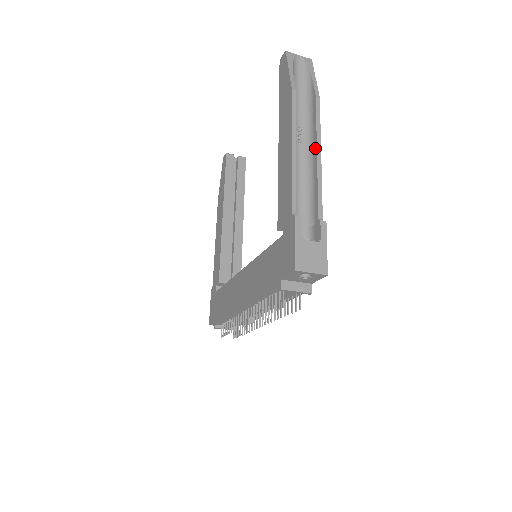
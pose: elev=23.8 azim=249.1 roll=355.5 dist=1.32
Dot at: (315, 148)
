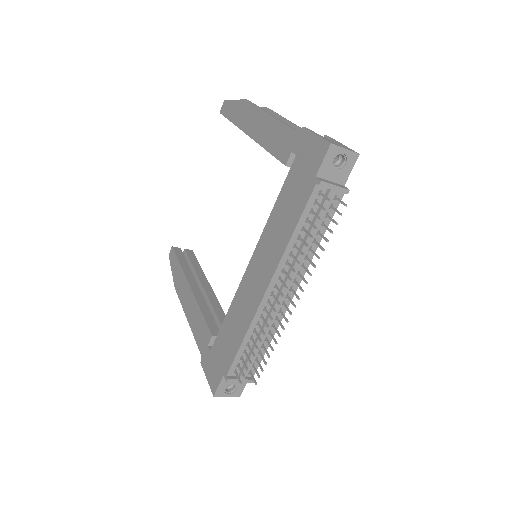
Dot at: (285, 122)
